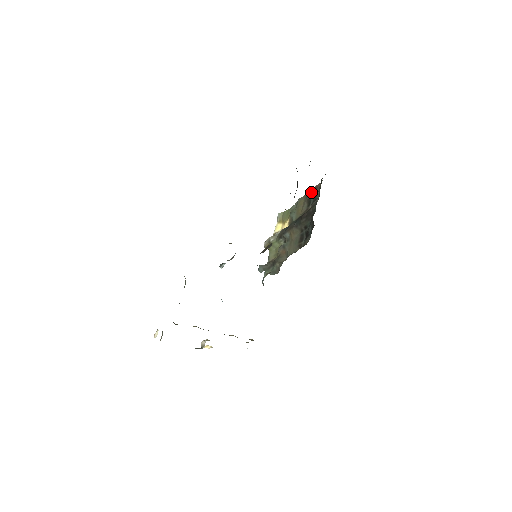
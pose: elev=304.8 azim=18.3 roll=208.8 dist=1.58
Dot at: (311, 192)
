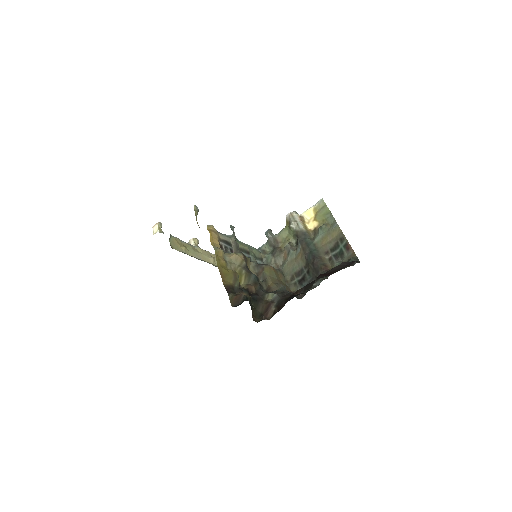
Dot at: (345, 242)
